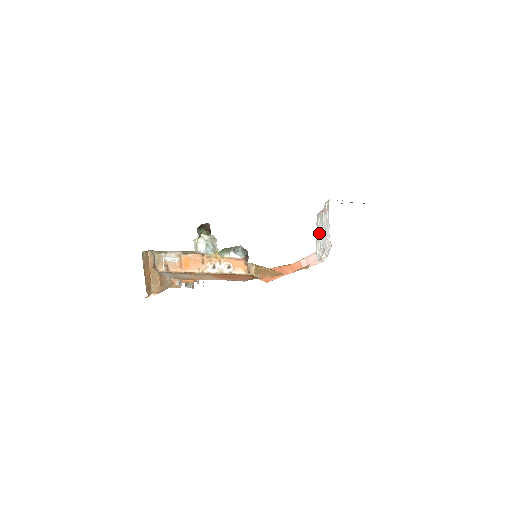
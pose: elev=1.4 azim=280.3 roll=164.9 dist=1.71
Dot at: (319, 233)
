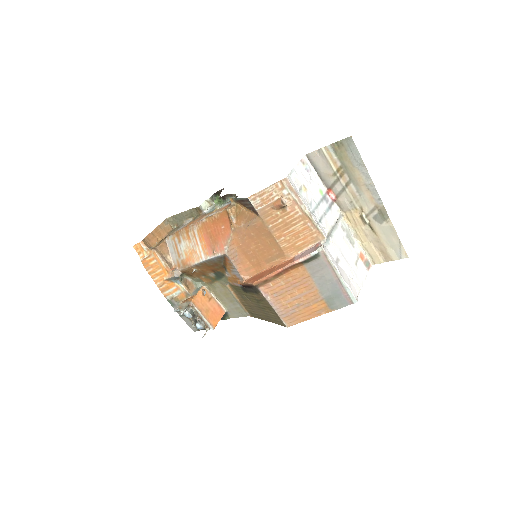
Dot at: (309, 187)
